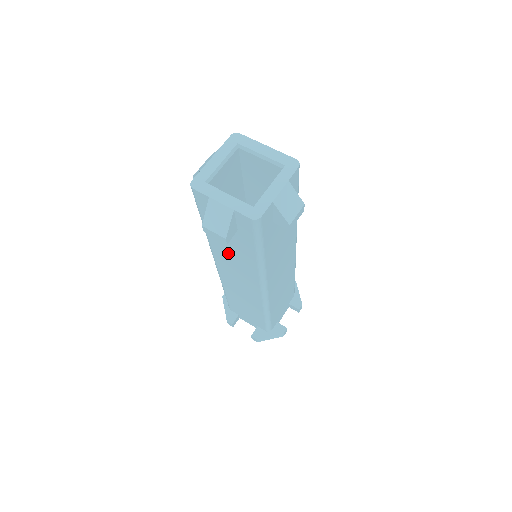
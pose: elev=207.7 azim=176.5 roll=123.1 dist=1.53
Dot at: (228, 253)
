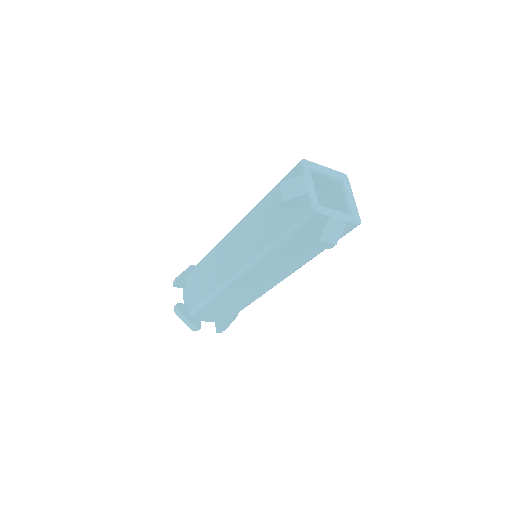
Dot at: (282, 259)
